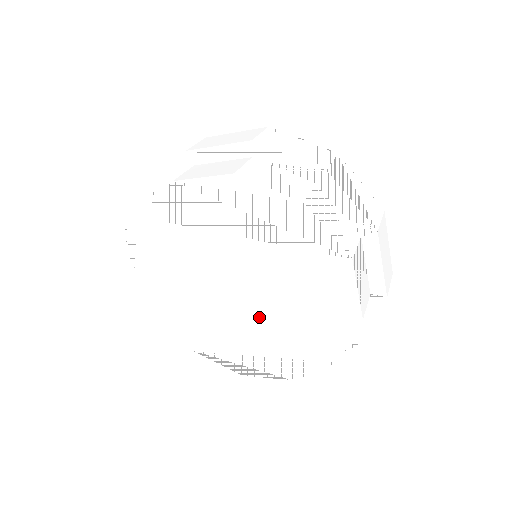
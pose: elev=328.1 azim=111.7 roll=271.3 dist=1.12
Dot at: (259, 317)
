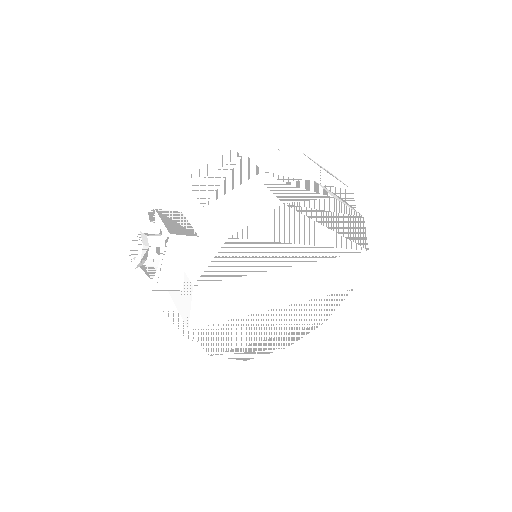
Dot at: (289, 306)
